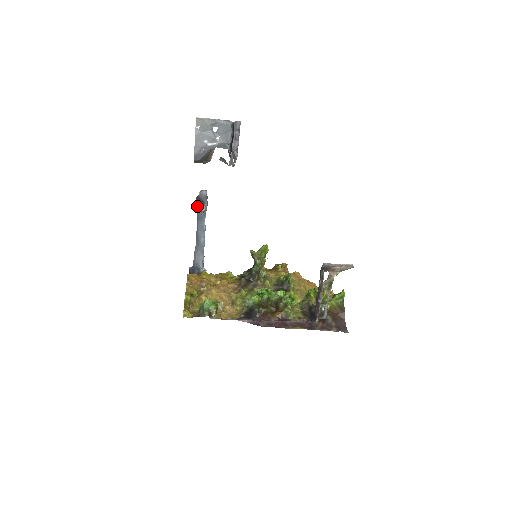
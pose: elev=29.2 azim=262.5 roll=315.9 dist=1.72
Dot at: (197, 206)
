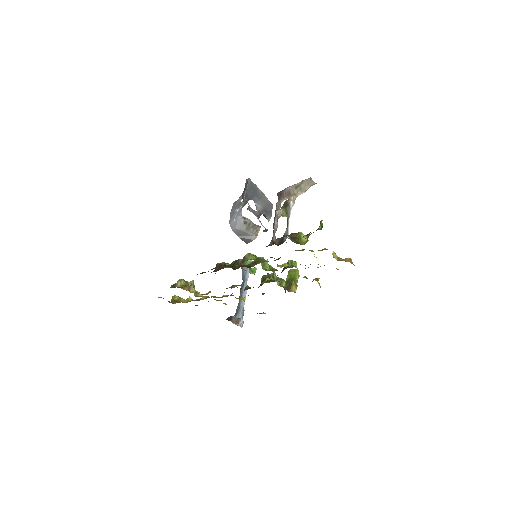
Dot at: occluded
